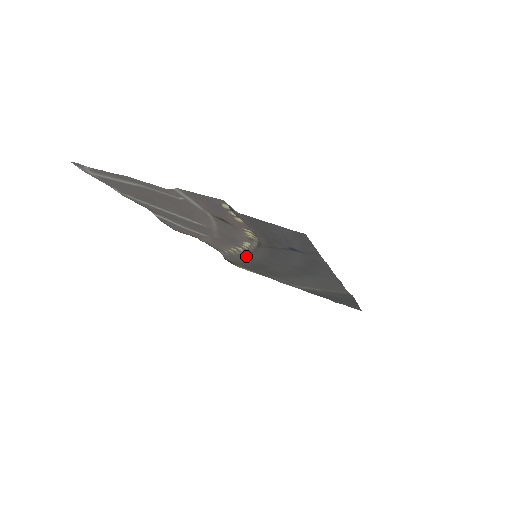
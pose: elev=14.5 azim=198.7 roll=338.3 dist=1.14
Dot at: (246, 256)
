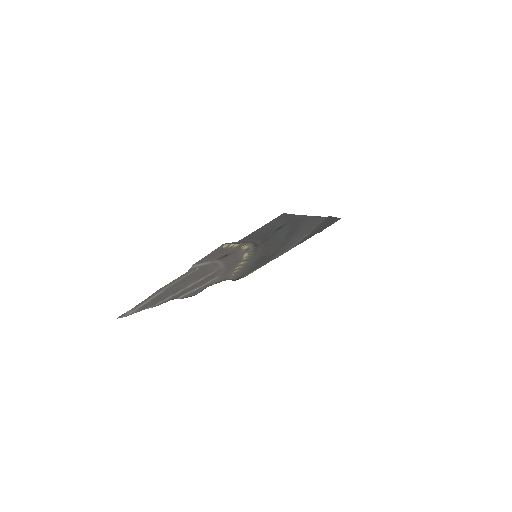
Dot at: (249, 263)
